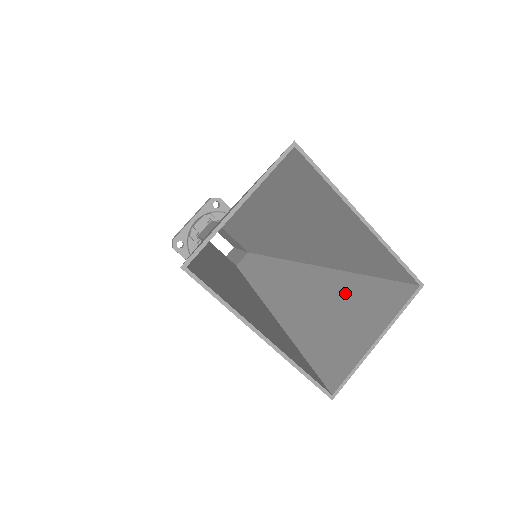
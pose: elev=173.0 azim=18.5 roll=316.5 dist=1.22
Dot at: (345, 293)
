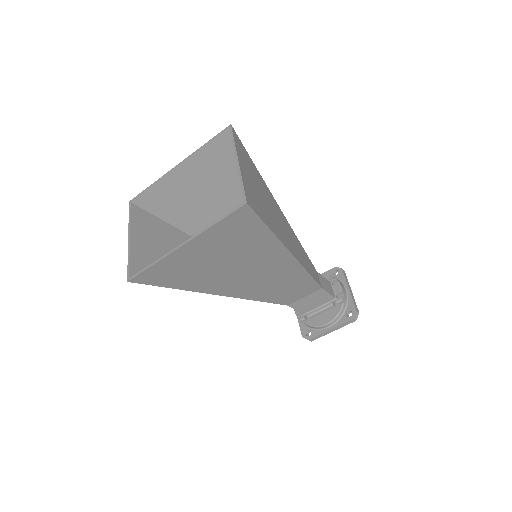
Dot at: occluded
